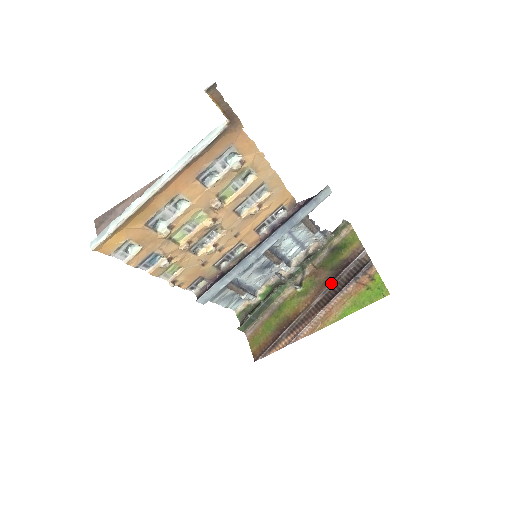
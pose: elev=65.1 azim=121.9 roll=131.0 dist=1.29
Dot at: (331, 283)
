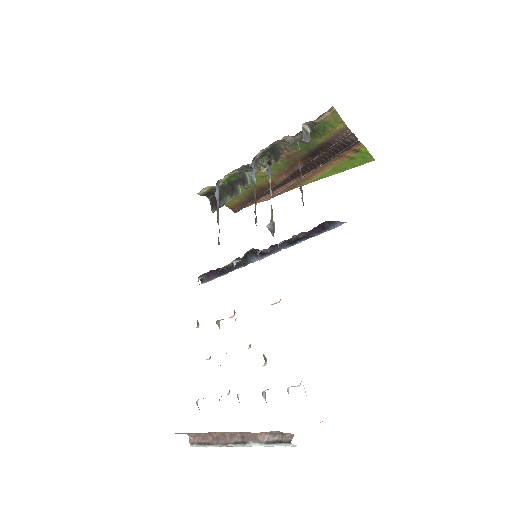
Dot at: (309, 162)
